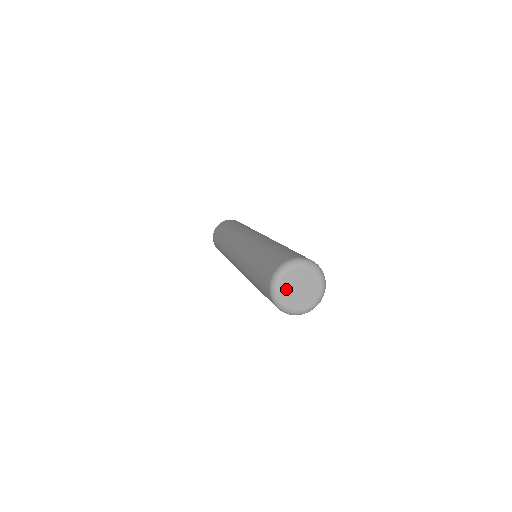
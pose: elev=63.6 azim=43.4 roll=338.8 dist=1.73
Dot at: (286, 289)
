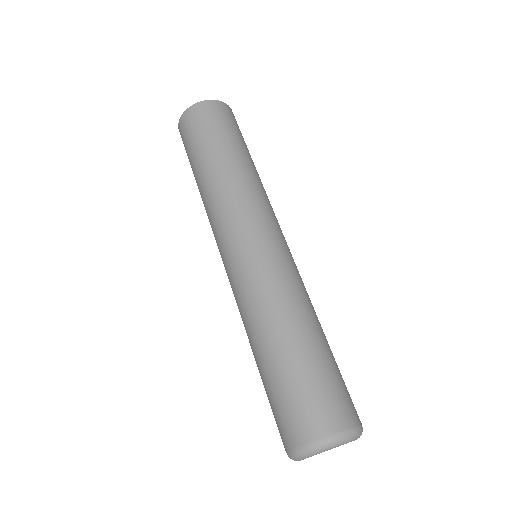
Dot at: occluded
